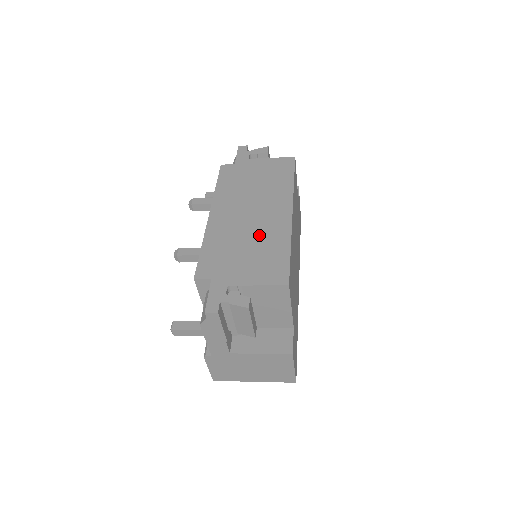
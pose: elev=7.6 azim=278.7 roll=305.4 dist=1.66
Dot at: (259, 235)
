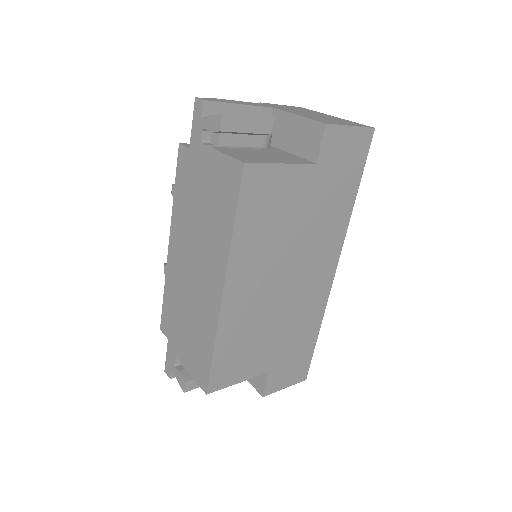
Dot at: (196, 310)
